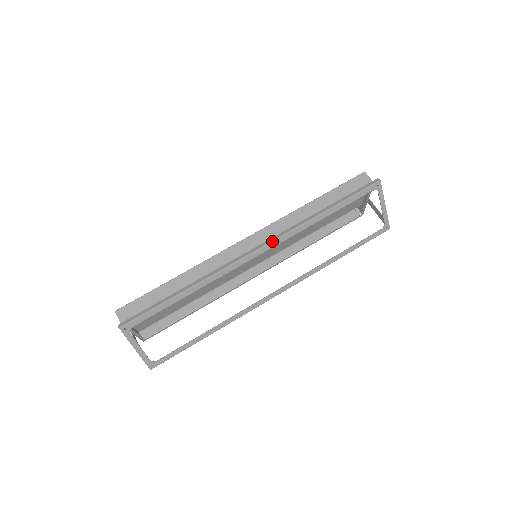
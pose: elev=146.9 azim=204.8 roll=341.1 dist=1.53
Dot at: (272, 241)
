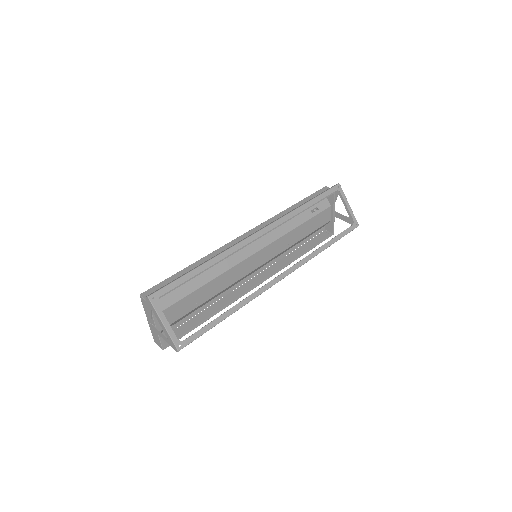
Dot at: (269, 225)
